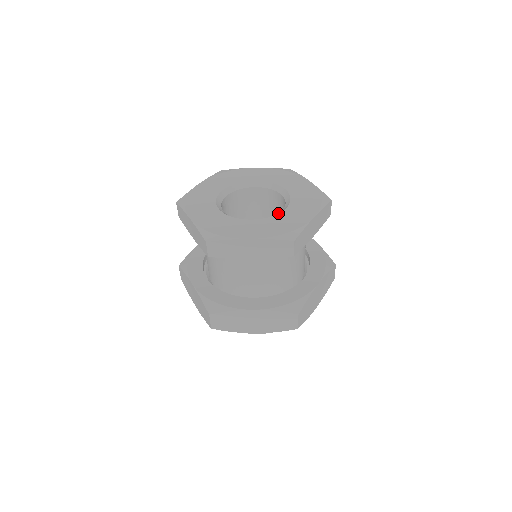
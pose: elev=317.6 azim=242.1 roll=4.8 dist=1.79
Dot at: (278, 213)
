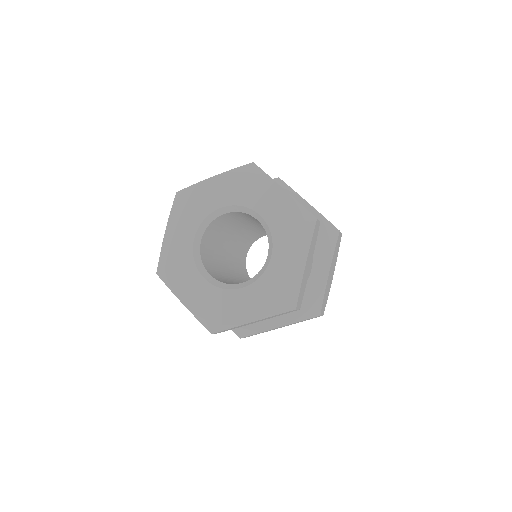
Dot at: (230, 289)
